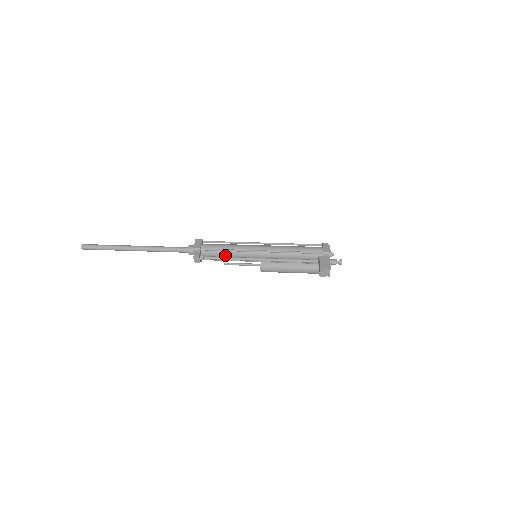
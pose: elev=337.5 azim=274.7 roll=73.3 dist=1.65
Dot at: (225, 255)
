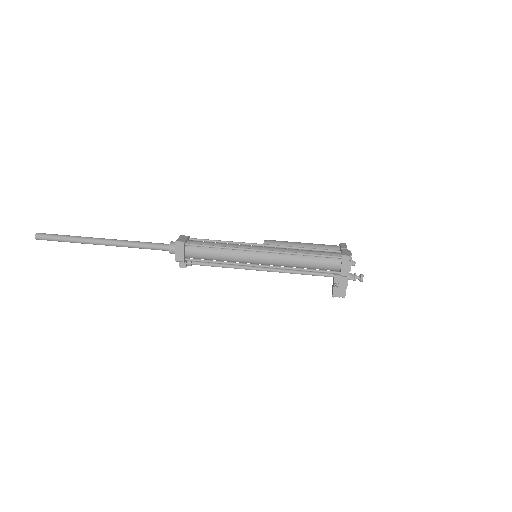
Dot at: (217, 260)
